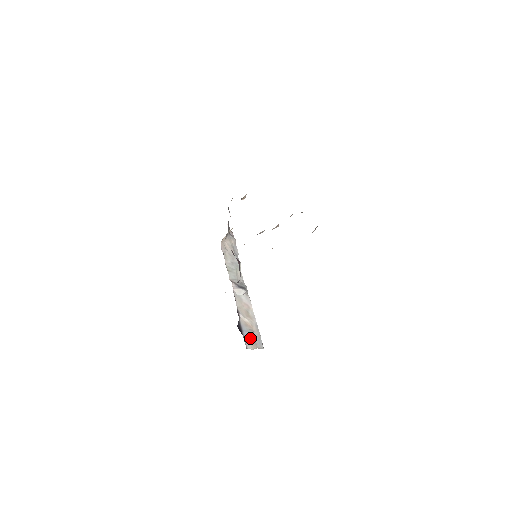
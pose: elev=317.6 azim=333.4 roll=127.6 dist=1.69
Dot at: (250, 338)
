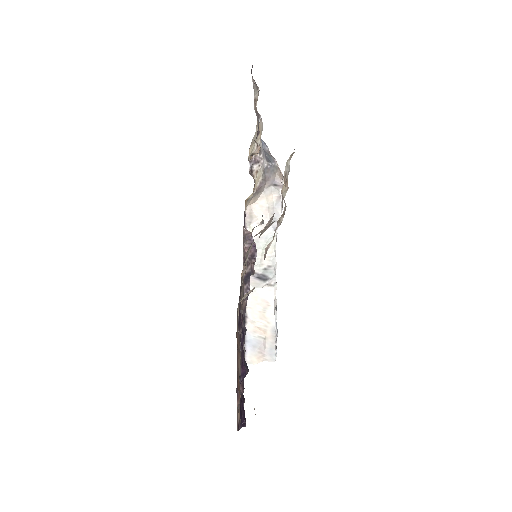
Dot at: (255, 349)
